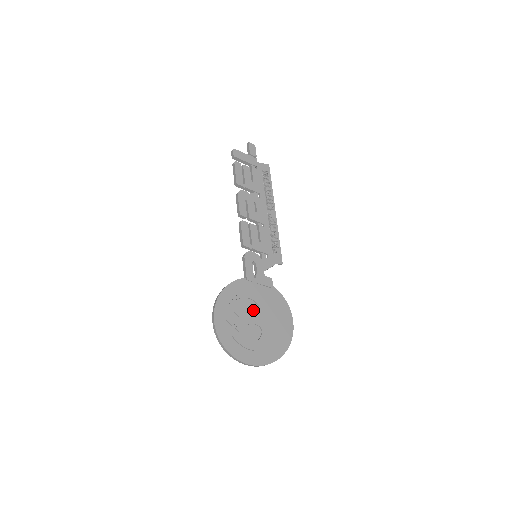
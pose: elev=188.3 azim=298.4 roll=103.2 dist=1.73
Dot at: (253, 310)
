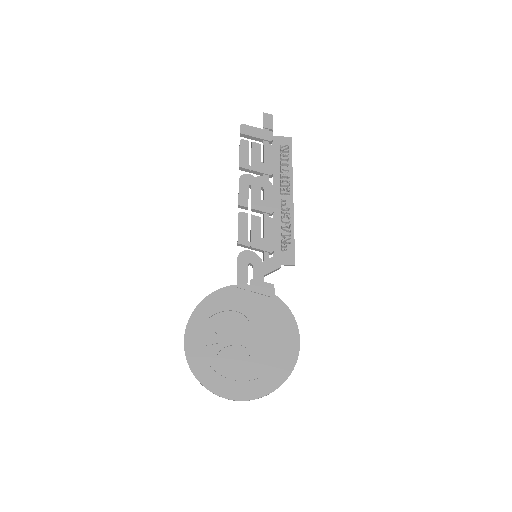
Dot at: (241, 326)
